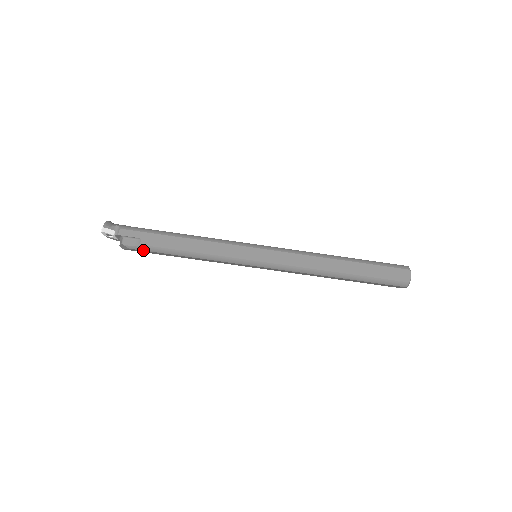
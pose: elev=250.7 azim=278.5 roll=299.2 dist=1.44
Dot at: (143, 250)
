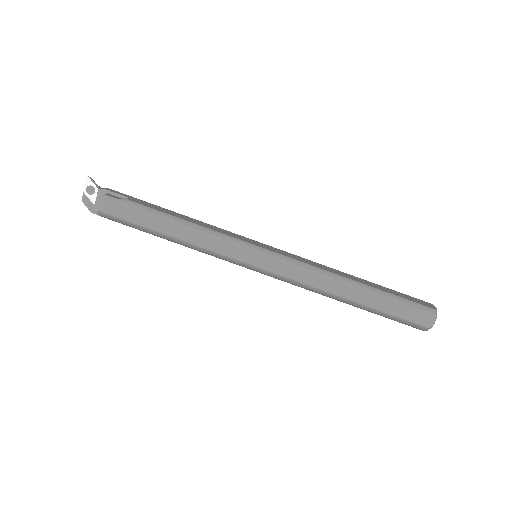
Dot at: (127, 207)
